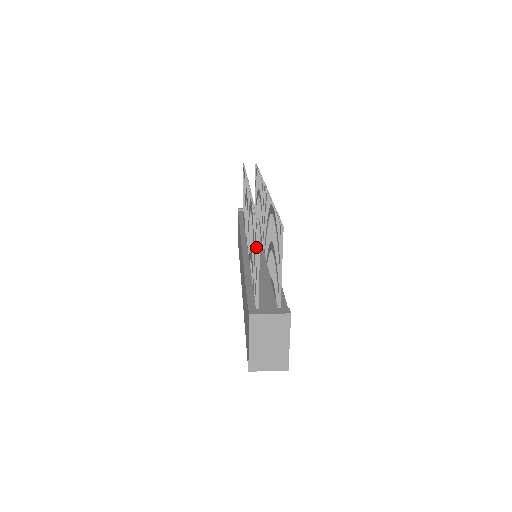
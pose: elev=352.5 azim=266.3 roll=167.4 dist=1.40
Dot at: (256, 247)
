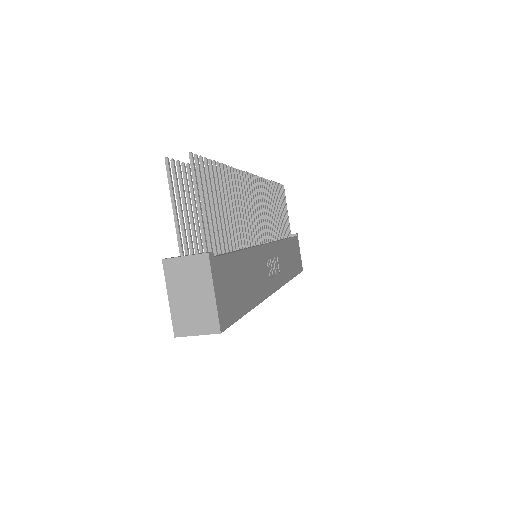
Dot at: (175, 189)
